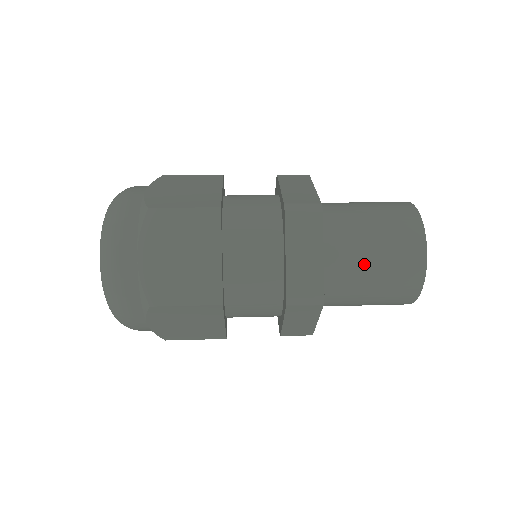
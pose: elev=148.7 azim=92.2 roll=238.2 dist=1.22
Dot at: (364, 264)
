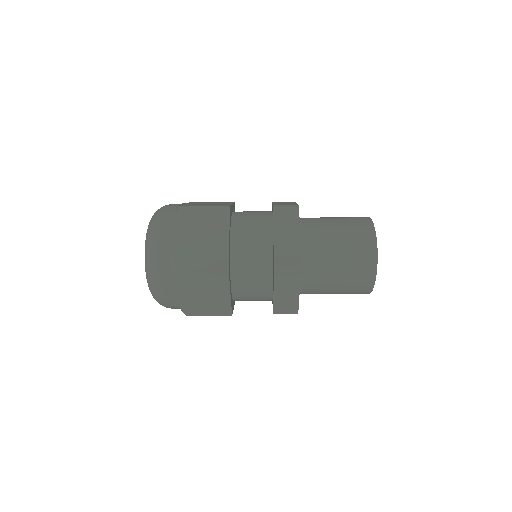
Dot at: (327, 219)
